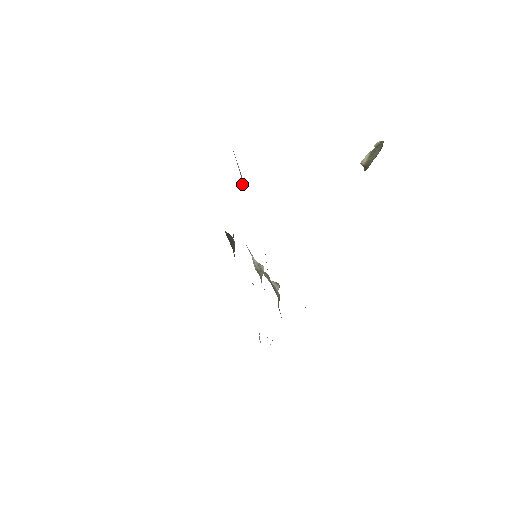
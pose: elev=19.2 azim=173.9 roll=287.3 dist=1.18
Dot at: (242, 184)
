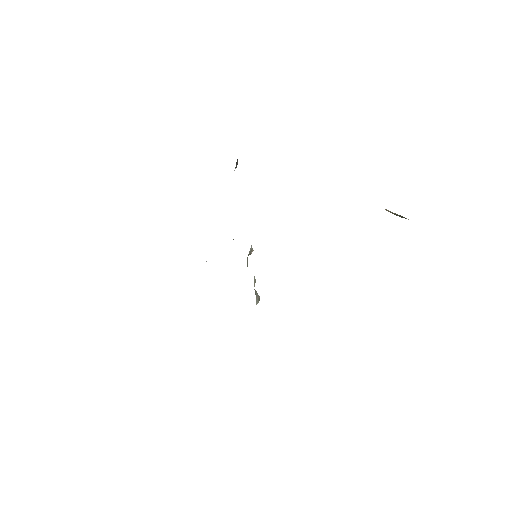
Dot at: occluded
